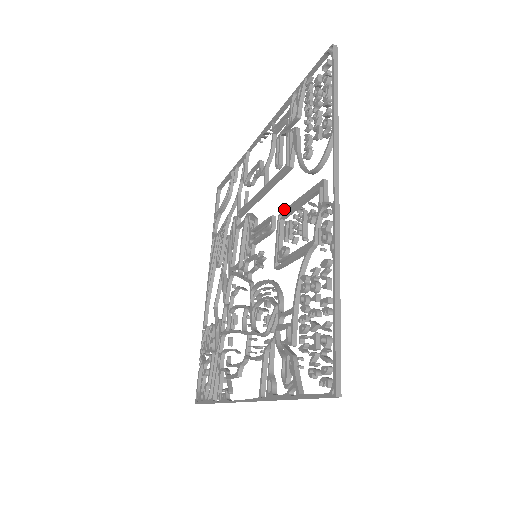
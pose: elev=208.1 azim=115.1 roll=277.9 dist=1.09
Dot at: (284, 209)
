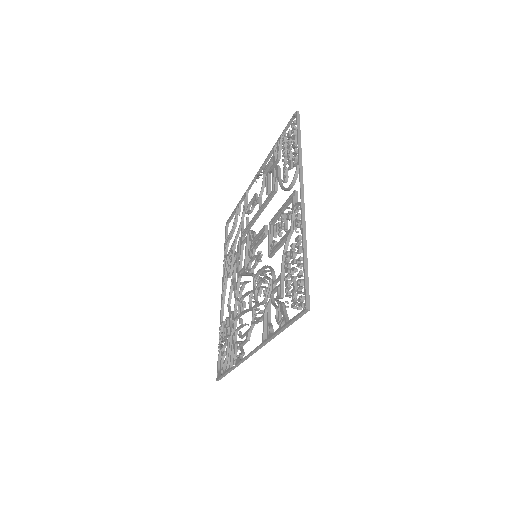
Dot at: occluded
